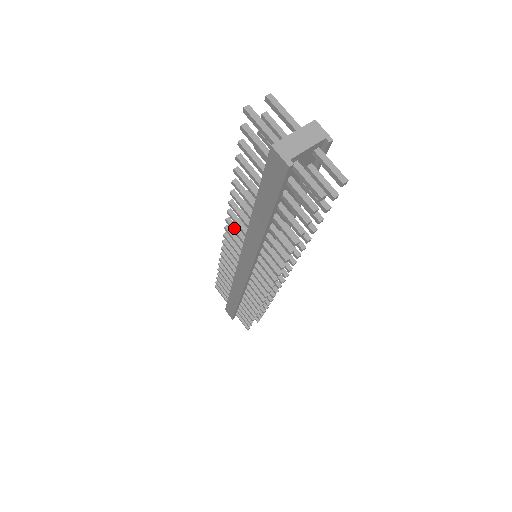
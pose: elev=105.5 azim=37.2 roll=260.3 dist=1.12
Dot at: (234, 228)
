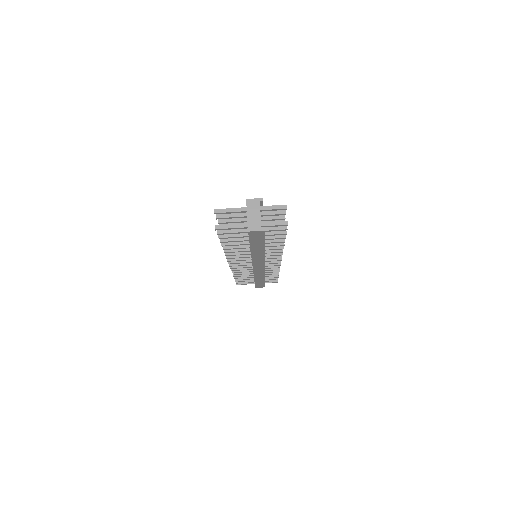
Dot at: (236, 260)
